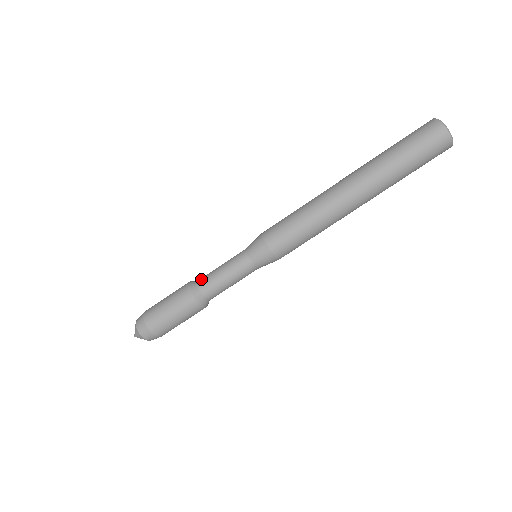
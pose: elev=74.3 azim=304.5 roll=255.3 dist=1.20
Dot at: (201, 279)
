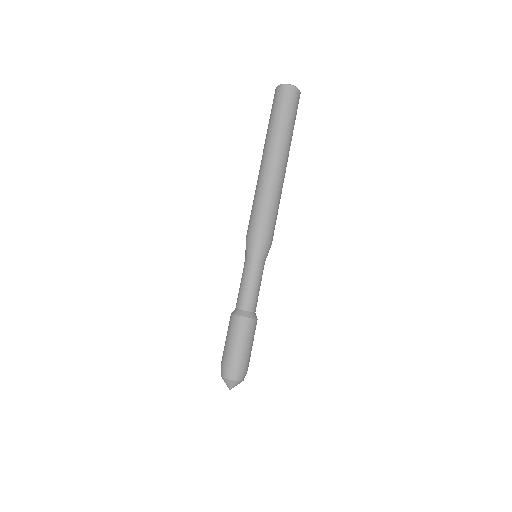
Dot at: (240, 304)
